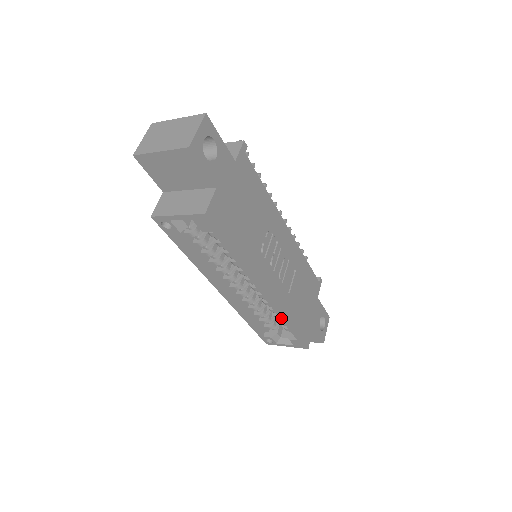
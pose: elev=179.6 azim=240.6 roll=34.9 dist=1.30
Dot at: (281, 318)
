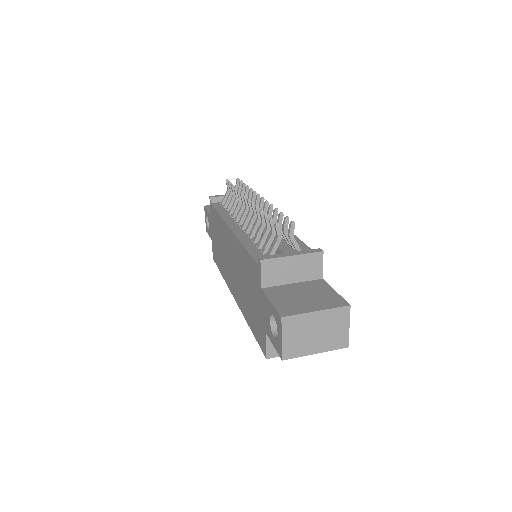
Dot at: occluded
